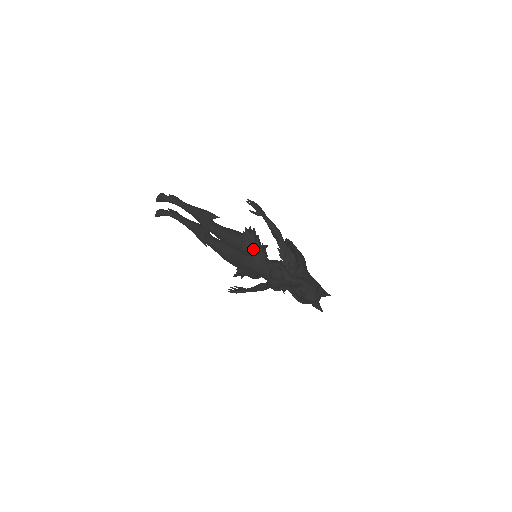
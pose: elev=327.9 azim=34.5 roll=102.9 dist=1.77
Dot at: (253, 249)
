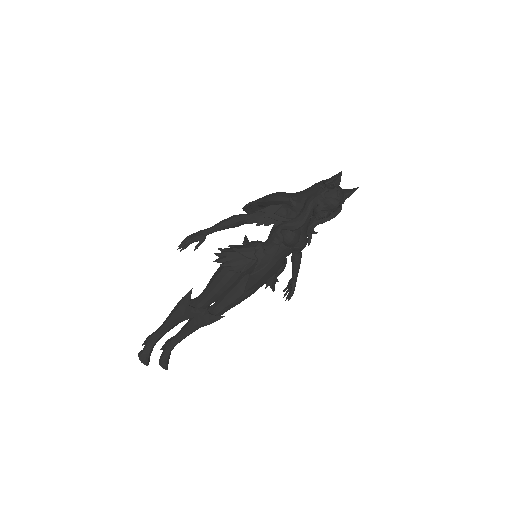
Dot at: (247, 259)
